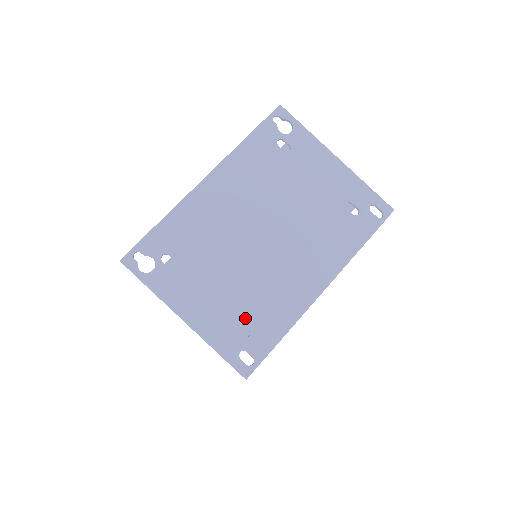
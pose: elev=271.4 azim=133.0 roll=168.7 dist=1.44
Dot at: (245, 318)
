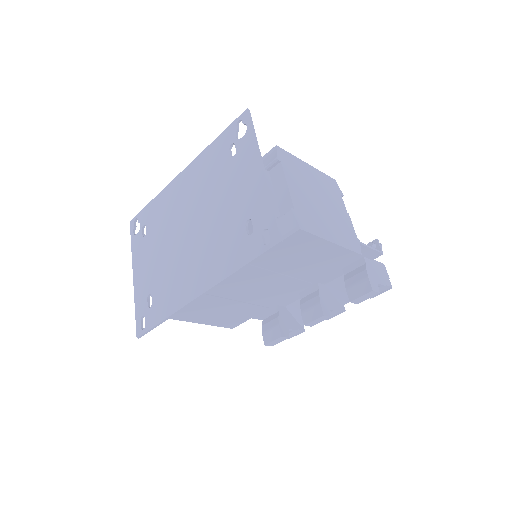
Dot at: (154, 292)
